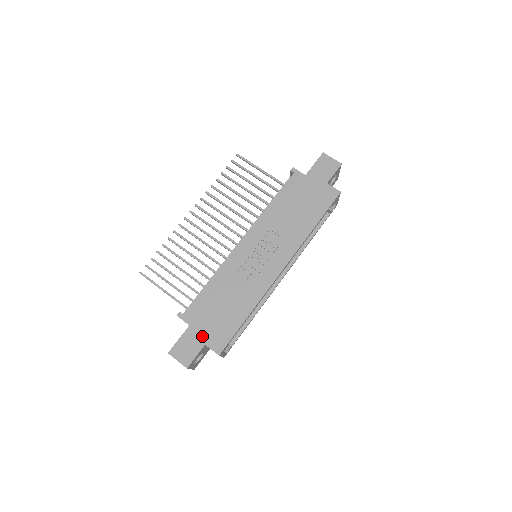
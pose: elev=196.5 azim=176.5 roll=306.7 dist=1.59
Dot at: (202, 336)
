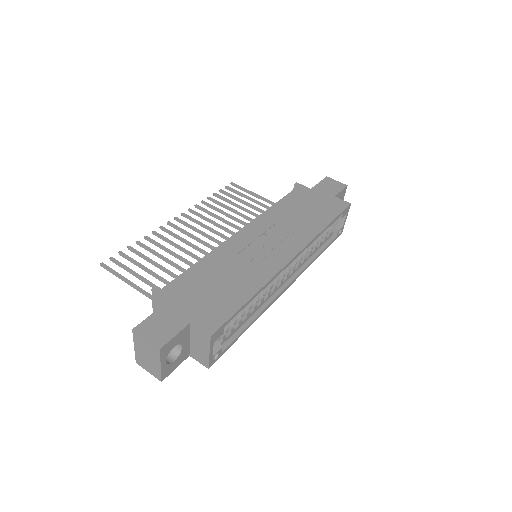
Dot at: (186, 313)
